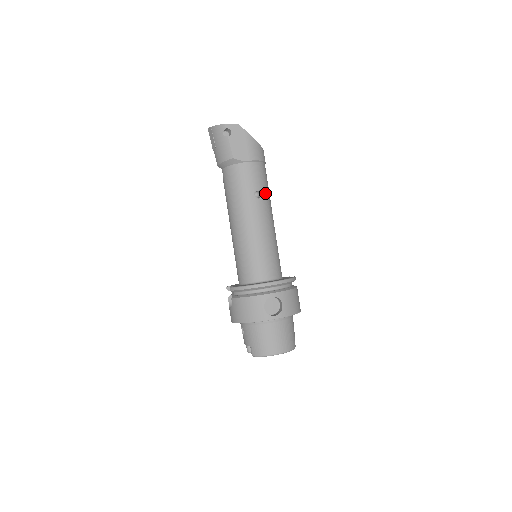
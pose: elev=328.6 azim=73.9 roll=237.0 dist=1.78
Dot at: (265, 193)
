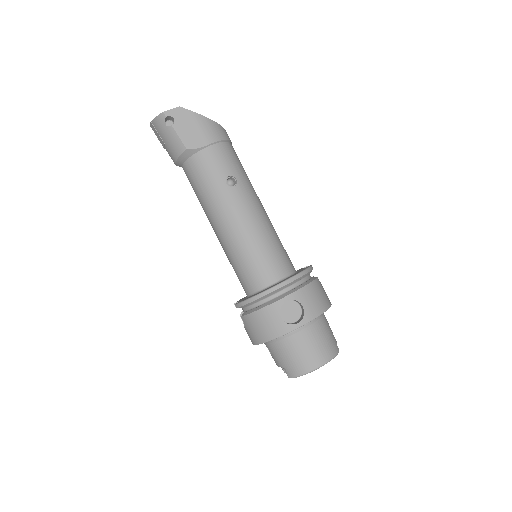
Dot at: (240, 177)
